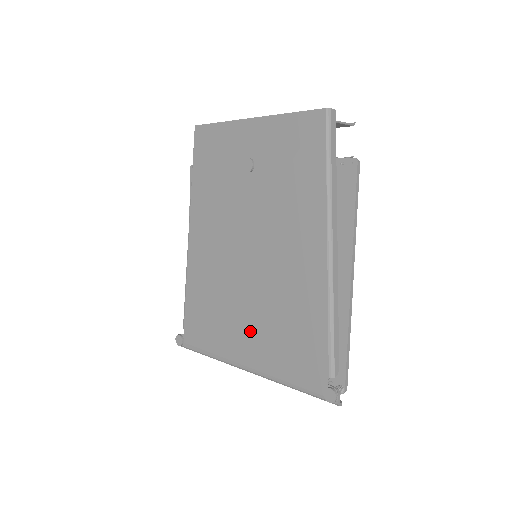
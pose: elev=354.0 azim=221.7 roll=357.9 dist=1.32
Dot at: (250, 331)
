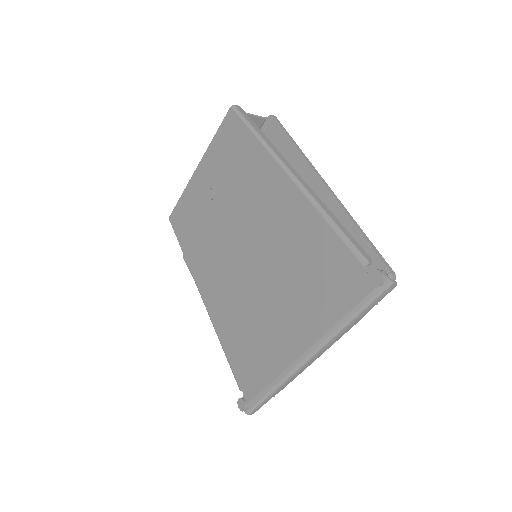
Dot at: (285, 314)
